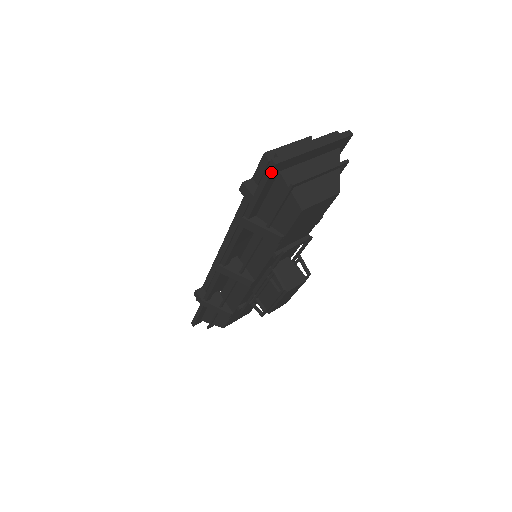
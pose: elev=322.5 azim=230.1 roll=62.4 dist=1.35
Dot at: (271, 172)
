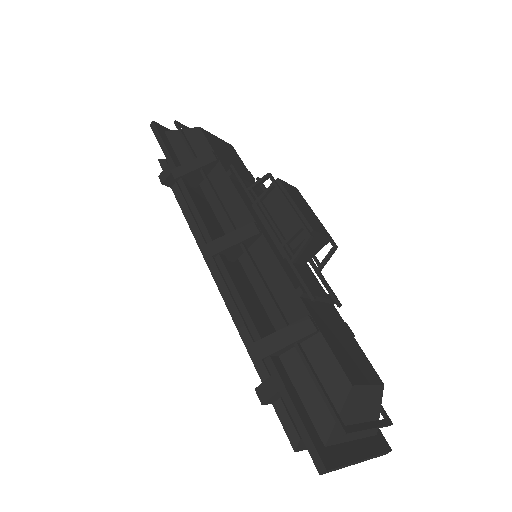
Dot at: (155, 126)
